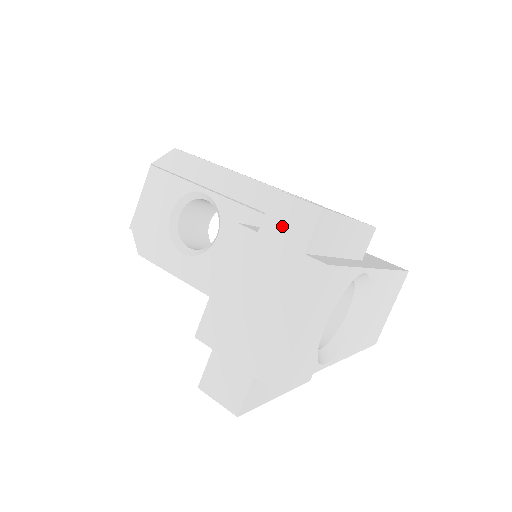
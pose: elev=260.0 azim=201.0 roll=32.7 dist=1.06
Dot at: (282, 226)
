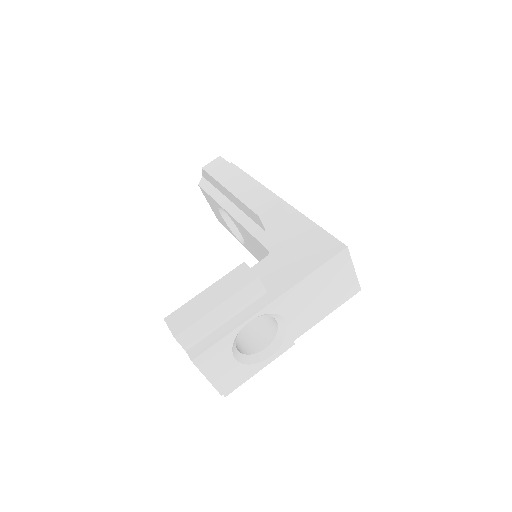
Dot at: occluded
